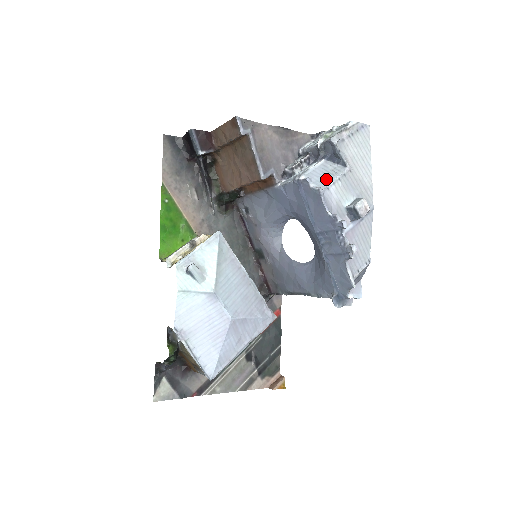
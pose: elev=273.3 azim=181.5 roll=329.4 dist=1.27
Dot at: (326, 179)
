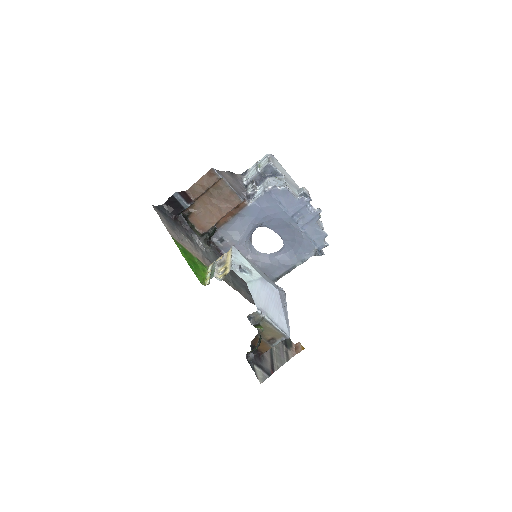
Dot at: (281, 183)
